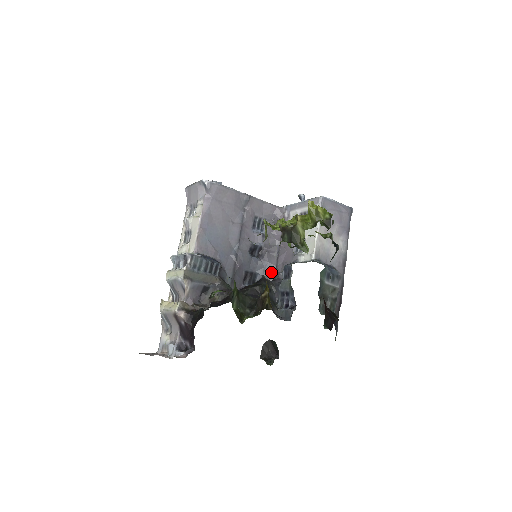
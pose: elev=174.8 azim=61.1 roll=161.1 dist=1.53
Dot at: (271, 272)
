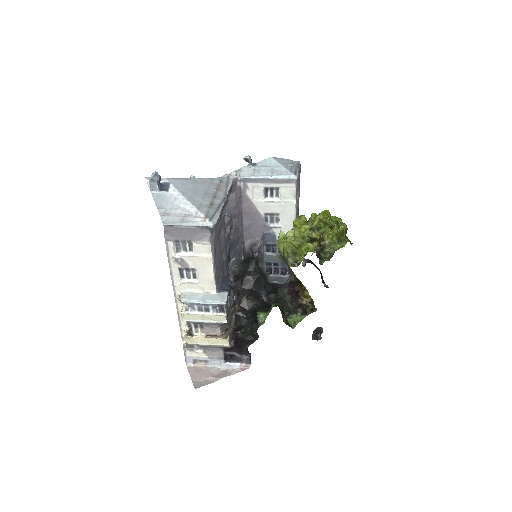
Dot at: (239, 242)
